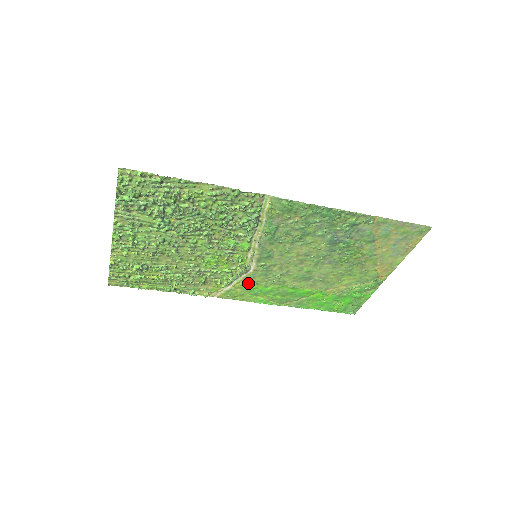
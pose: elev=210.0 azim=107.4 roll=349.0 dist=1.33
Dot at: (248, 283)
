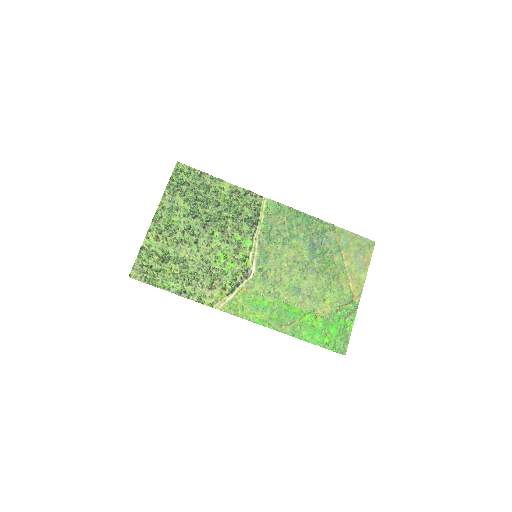
Dot at: (248, 293)
